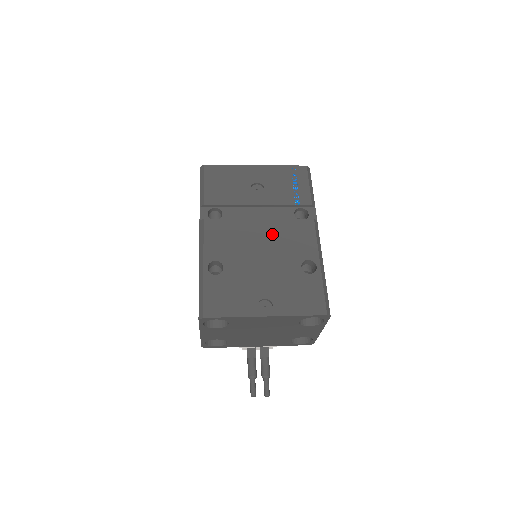
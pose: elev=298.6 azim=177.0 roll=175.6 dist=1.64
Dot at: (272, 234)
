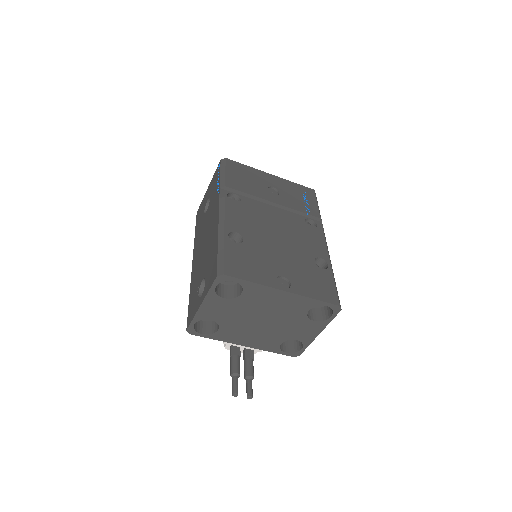
Dot at: (288, 228)
